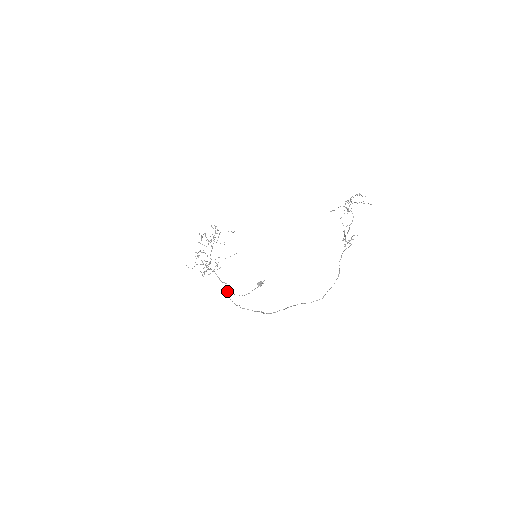
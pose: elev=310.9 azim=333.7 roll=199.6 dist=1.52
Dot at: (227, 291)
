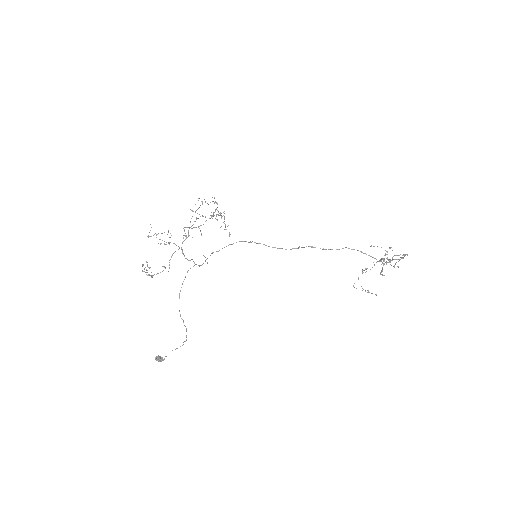
Dot at: occluded
